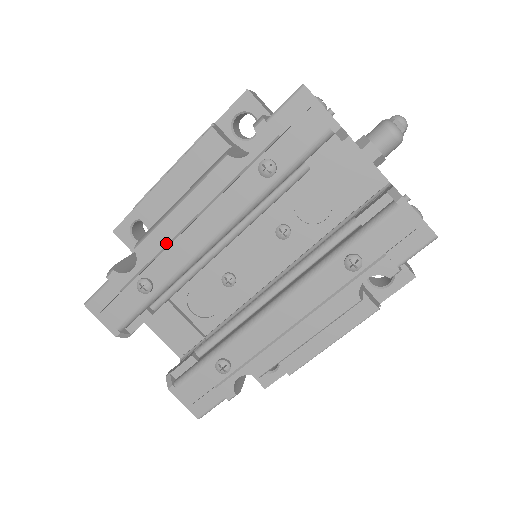
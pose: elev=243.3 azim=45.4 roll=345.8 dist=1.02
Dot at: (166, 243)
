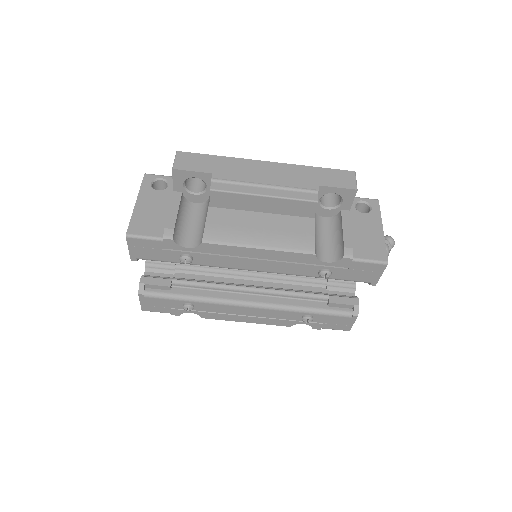
Dot at: (227, 254)
